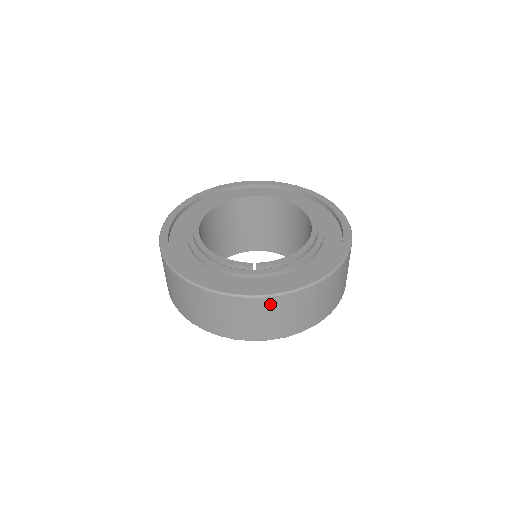
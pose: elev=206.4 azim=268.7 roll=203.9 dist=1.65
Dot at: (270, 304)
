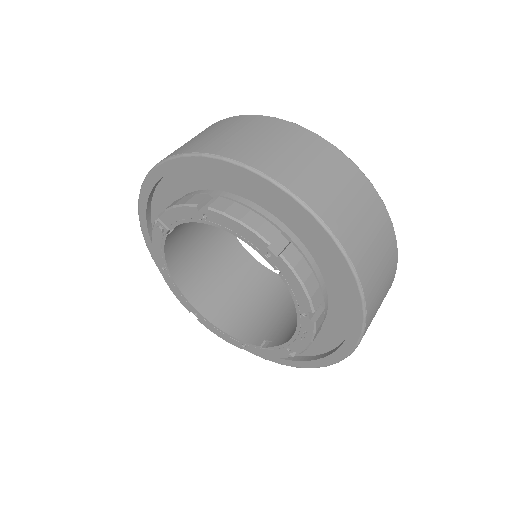
Dot at: (379, 212)
